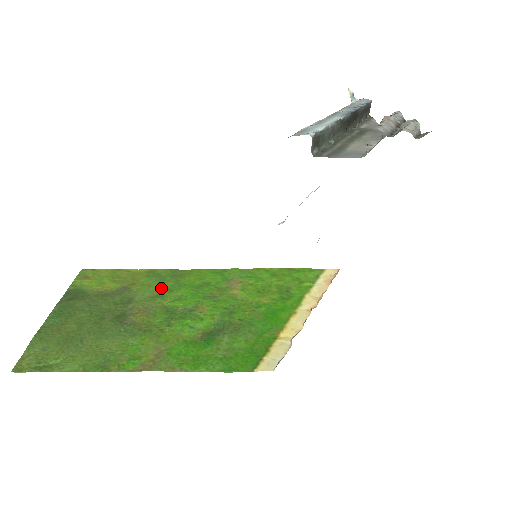
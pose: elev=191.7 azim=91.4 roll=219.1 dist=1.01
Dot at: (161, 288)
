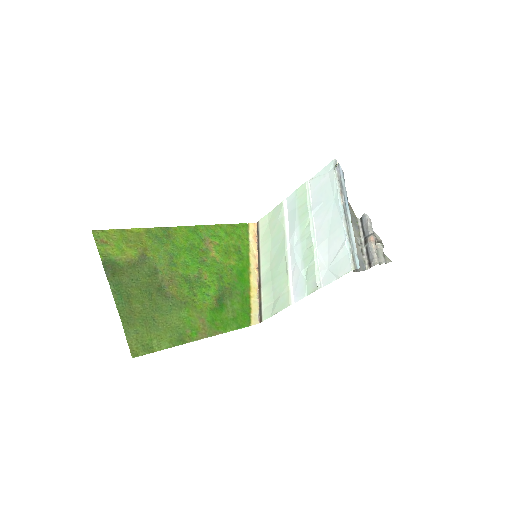
Dot at: (167, 253)
